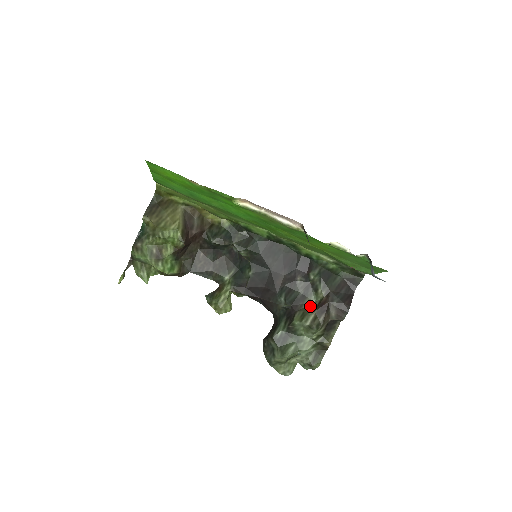
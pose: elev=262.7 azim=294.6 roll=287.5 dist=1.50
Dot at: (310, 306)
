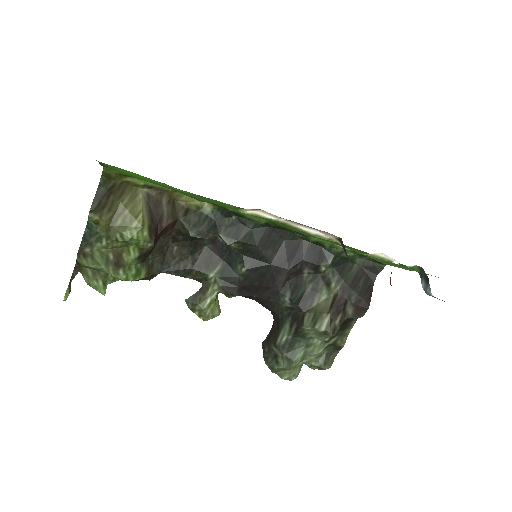
Dot at: (322, 305)
